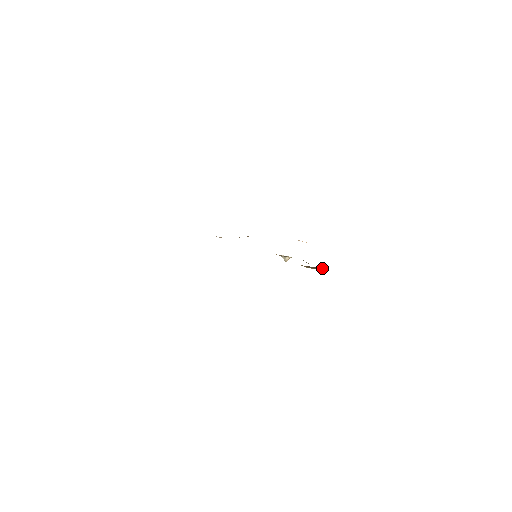
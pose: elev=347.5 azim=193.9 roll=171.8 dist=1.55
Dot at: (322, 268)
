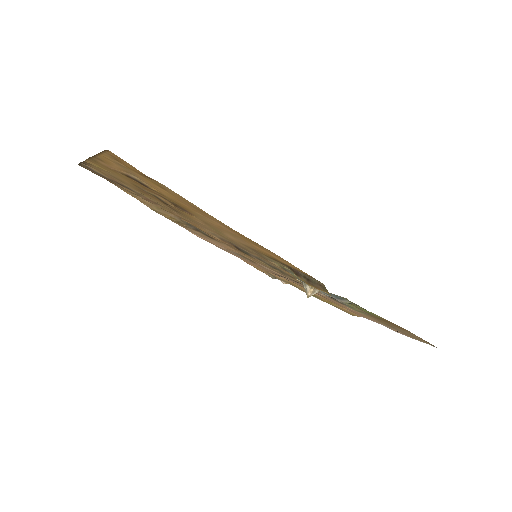
Dot at: (321, 287)
